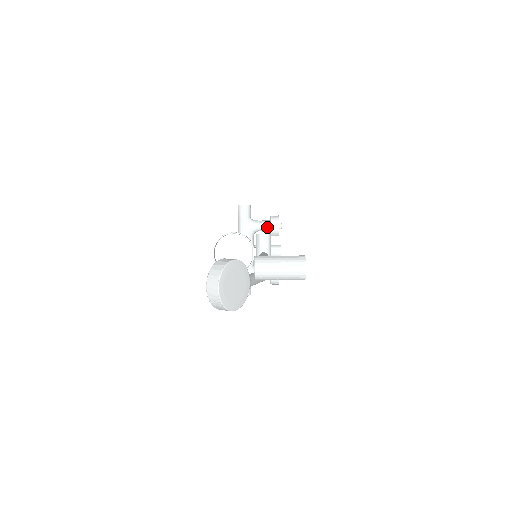
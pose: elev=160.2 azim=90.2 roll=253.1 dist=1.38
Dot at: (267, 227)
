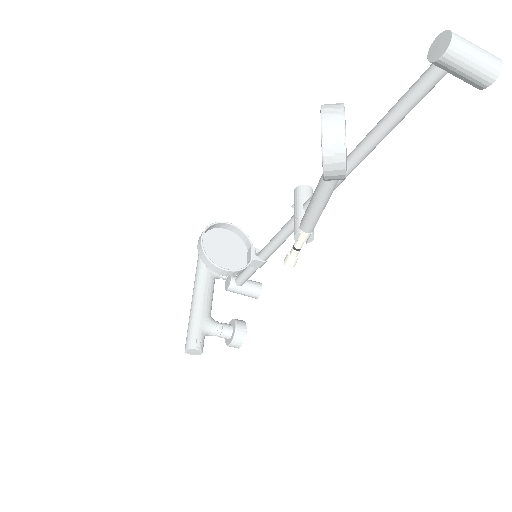
Dot at: occluded
